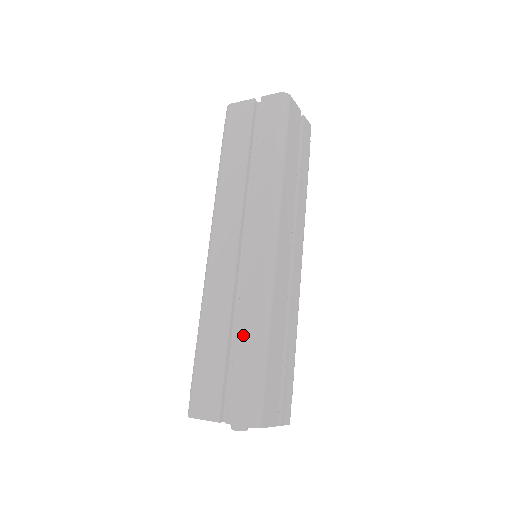
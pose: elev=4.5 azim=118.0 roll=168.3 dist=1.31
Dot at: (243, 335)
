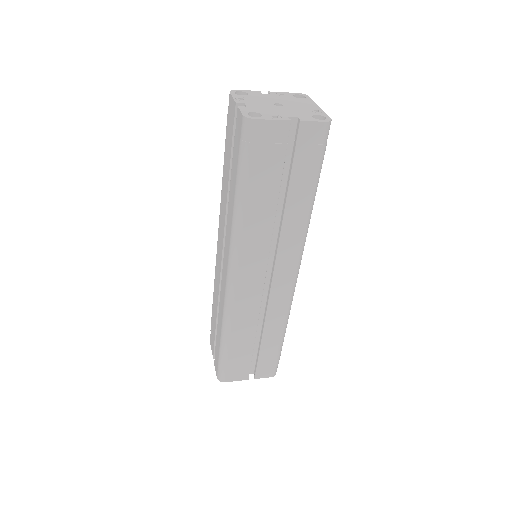
Dot at: (219, 325)
